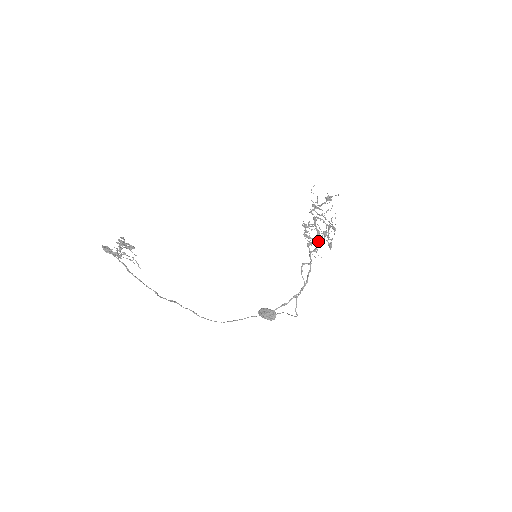
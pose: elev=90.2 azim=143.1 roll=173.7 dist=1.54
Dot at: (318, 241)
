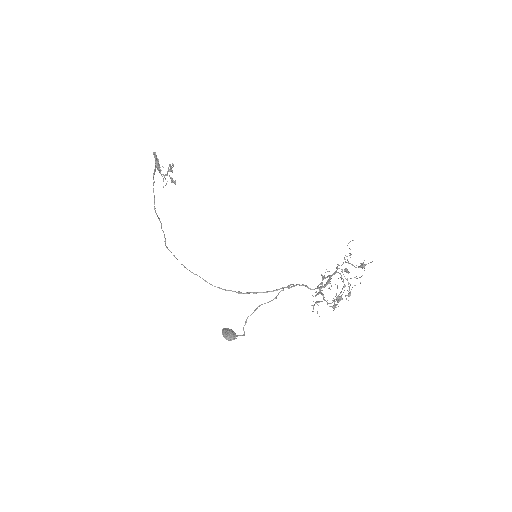
Dot at: (323, 287)
